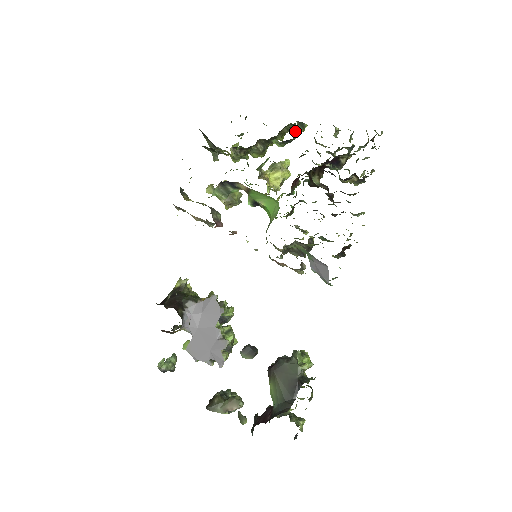
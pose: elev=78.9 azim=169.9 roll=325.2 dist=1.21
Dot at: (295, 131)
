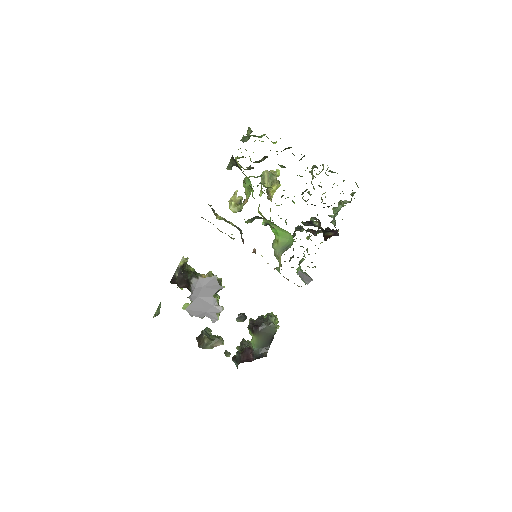
Dot at: occluded
